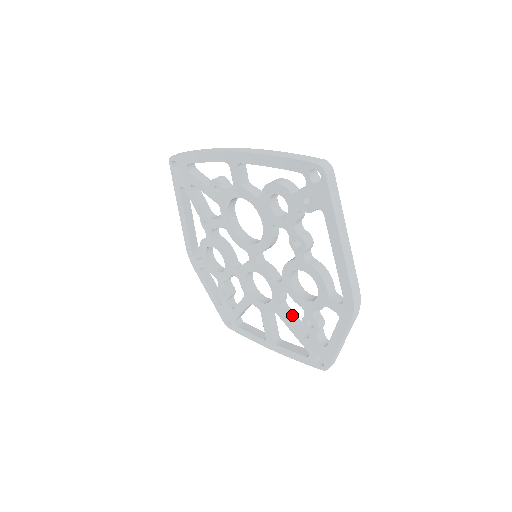
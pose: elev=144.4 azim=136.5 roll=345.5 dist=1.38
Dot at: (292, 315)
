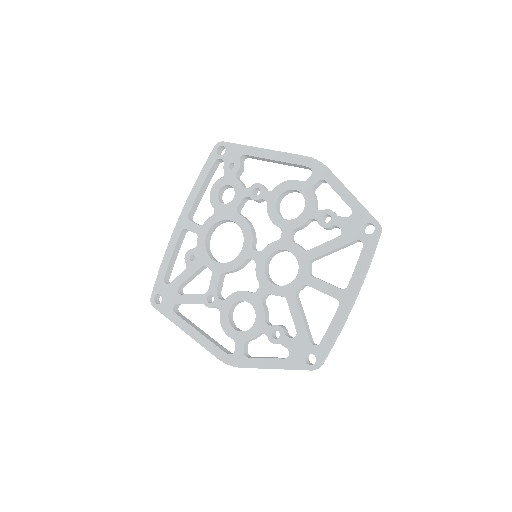
Dot at: occluded
